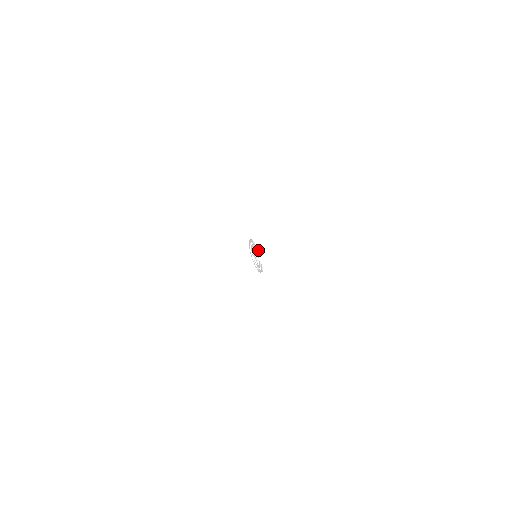
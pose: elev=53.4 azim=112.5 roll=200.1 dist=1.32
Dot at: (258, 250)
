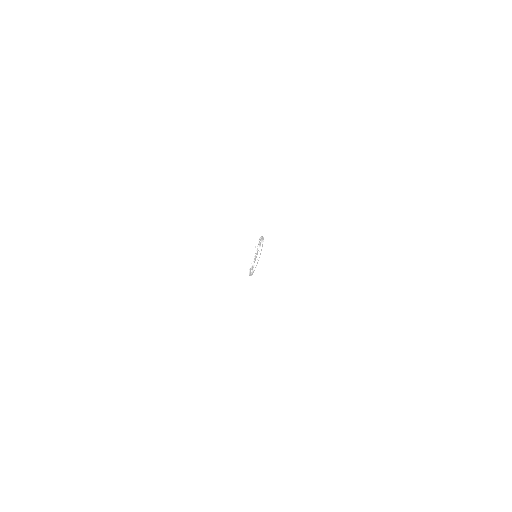
Dot at: (261, 238)
